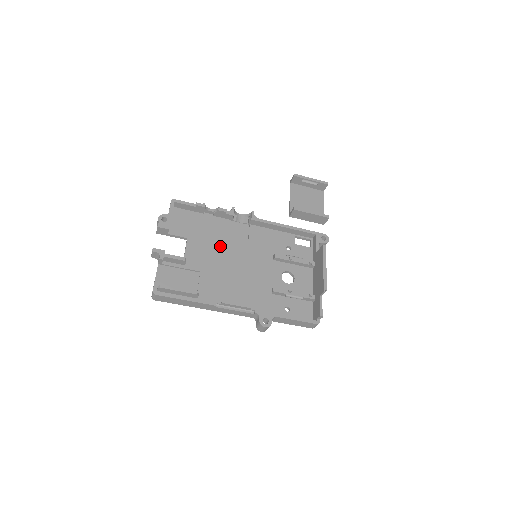
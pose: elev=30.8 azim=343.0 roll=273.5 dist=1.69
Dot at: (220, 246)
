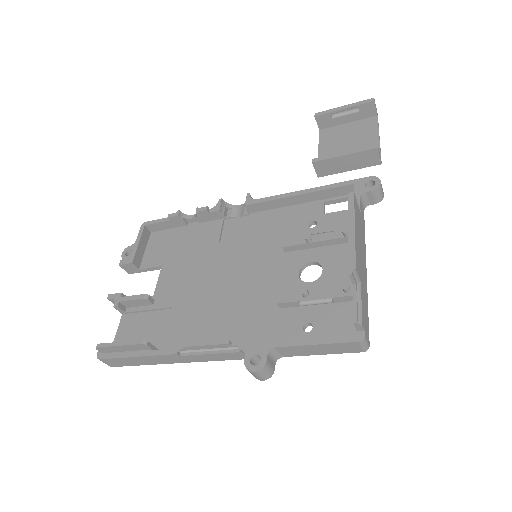
Dot at: (204, 261)
